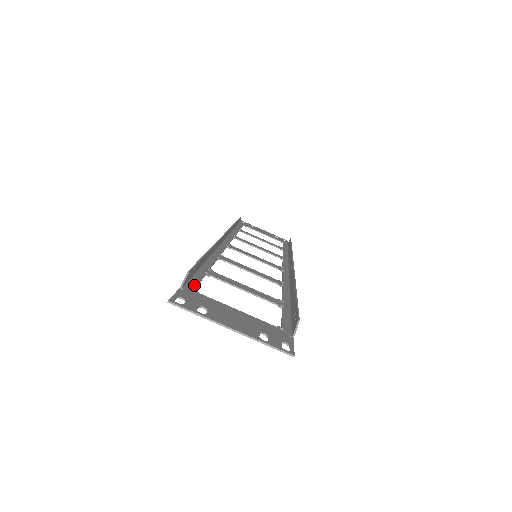
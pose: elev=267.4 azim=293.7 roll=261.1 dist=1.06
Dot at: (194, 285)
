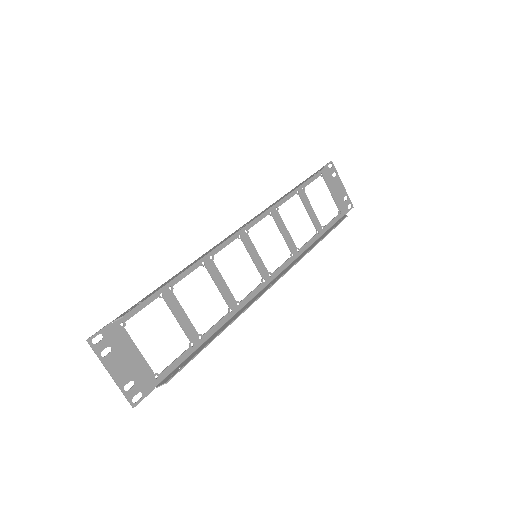
Dot at: (130, 316)
